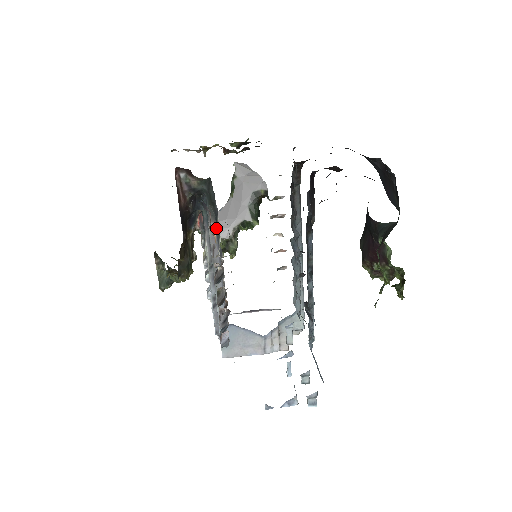
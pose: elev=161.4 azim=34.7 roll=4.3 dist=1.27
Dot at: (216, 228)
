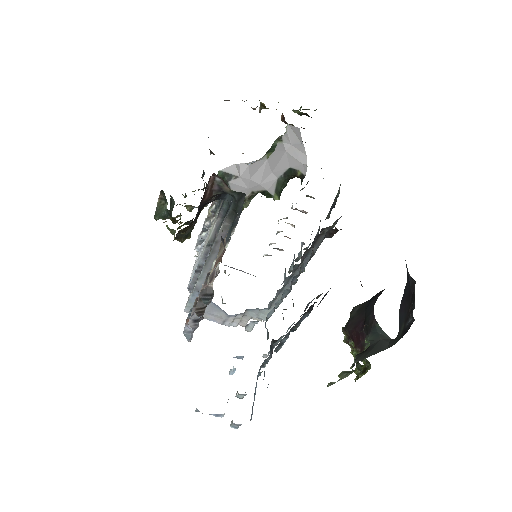
Dot at: (229, 229)
